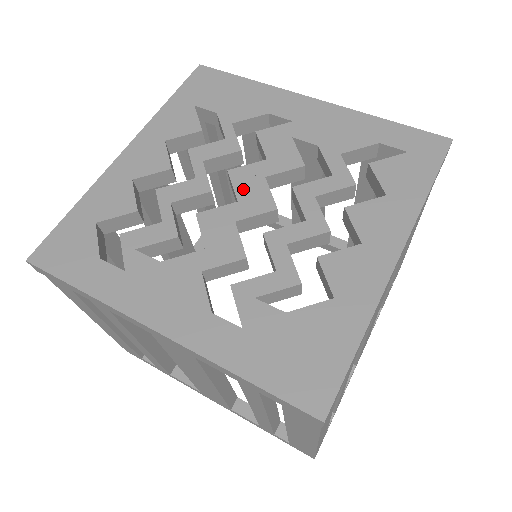
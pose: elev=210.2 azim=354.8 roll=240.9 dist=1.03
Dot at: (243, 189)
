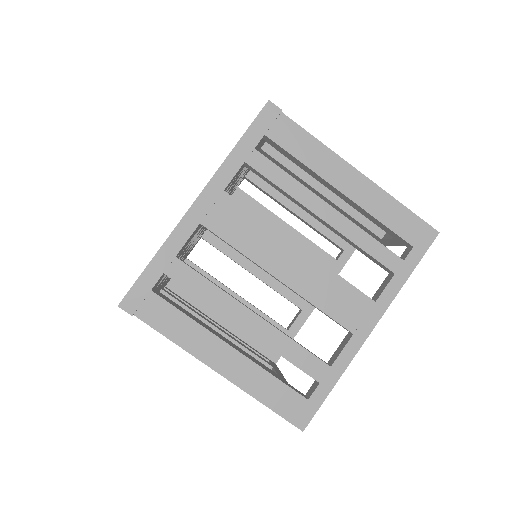
Dot at: occluded
